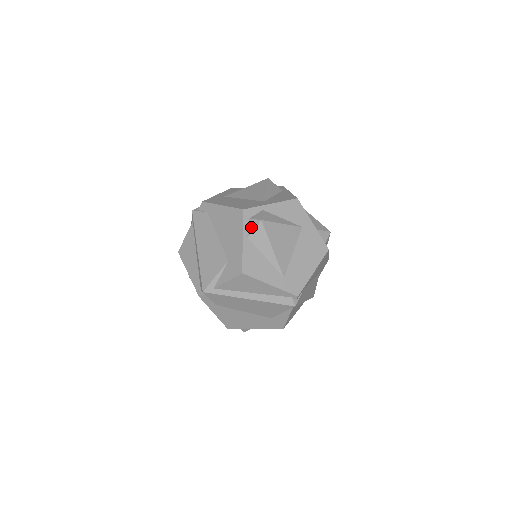
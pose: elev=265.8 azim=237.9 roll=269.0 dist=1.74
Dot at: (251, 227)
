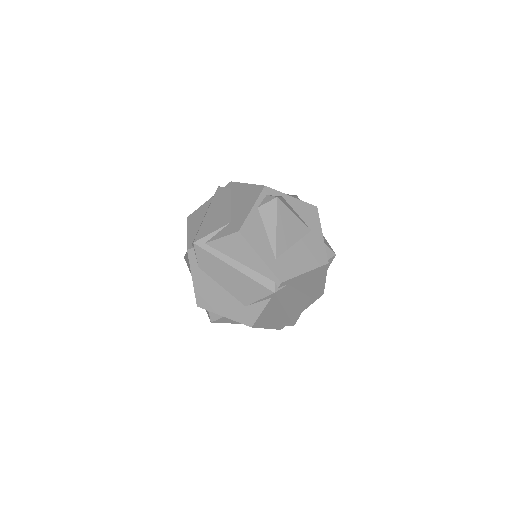
Dot at: (265, 201)
